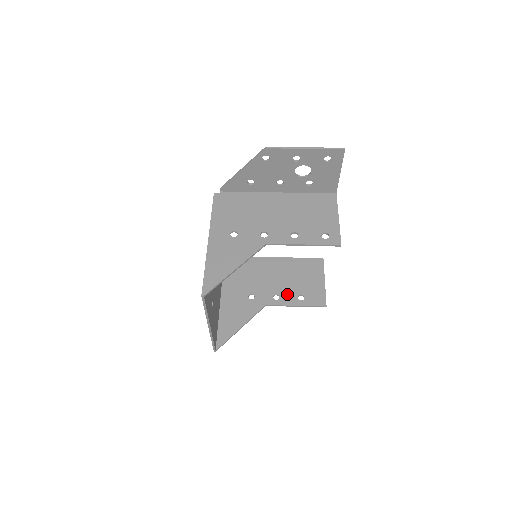
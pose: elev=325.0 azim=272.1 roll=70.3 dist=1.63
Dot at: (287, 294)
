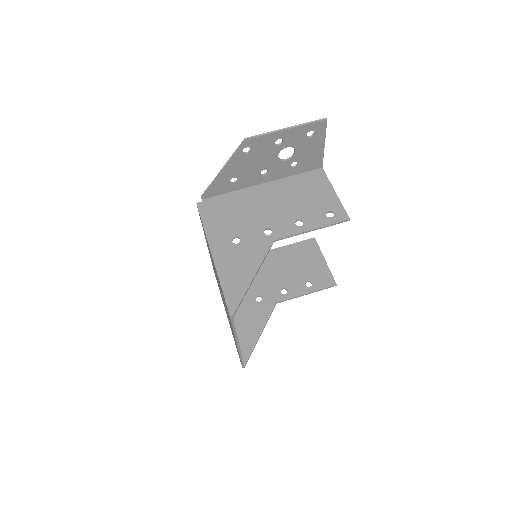
Dot at: (293, 285)
